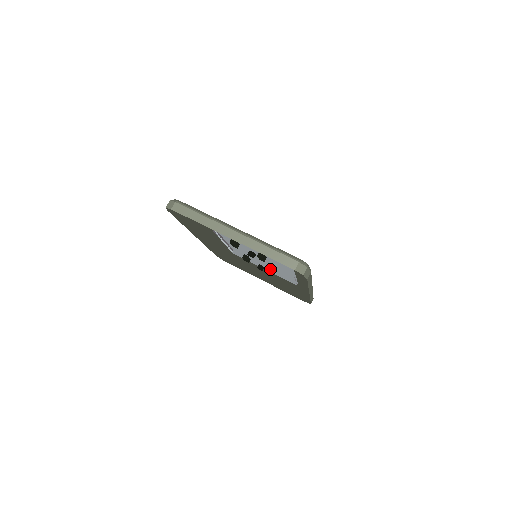
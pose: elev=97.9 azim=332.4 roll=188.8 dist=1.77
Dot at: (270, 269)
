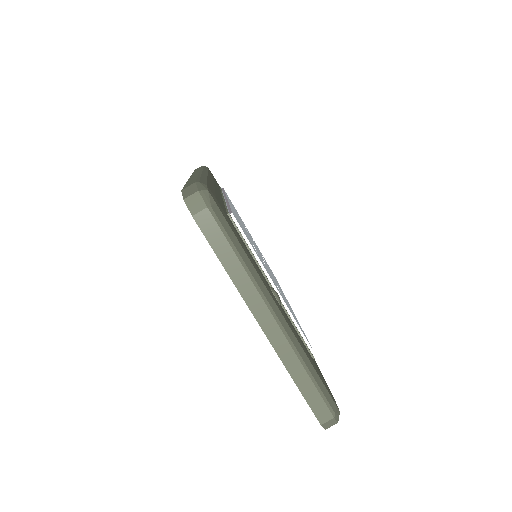
Dot at: occluded
